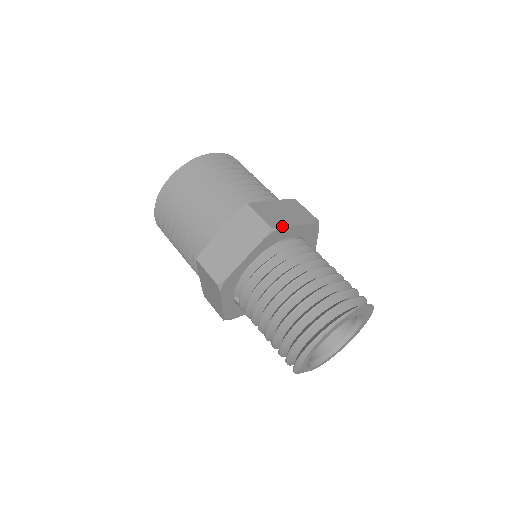
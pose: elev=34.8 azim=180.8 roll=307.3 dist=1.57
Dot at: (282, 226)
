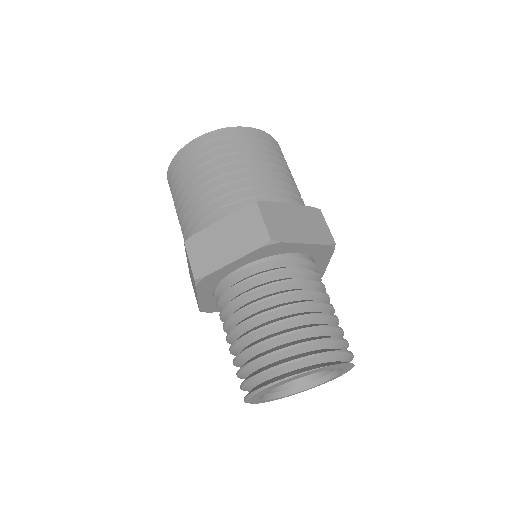
Dot at: (209, 271)
